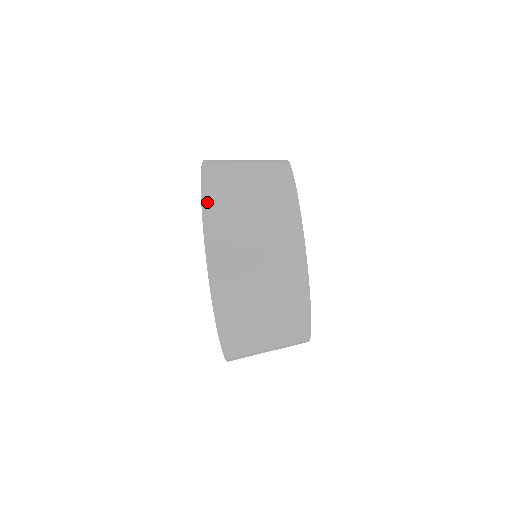
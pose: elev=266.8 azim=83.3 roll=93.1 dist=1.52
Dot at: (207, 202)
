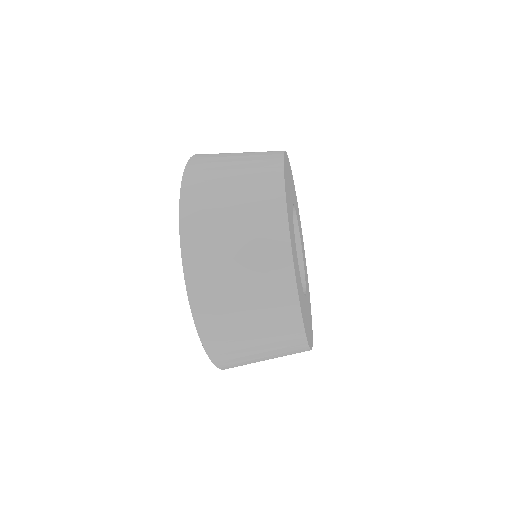
Dot at: (210, 348)
